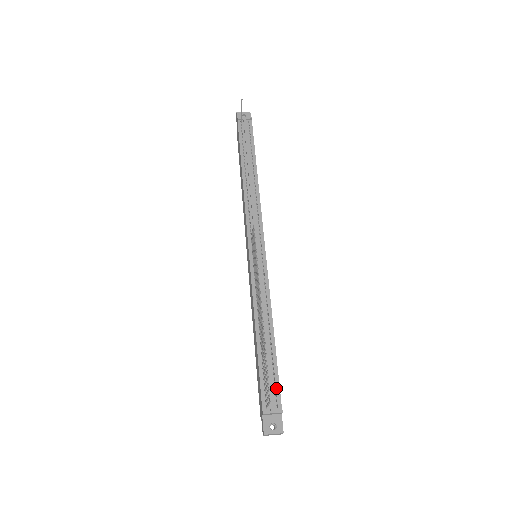
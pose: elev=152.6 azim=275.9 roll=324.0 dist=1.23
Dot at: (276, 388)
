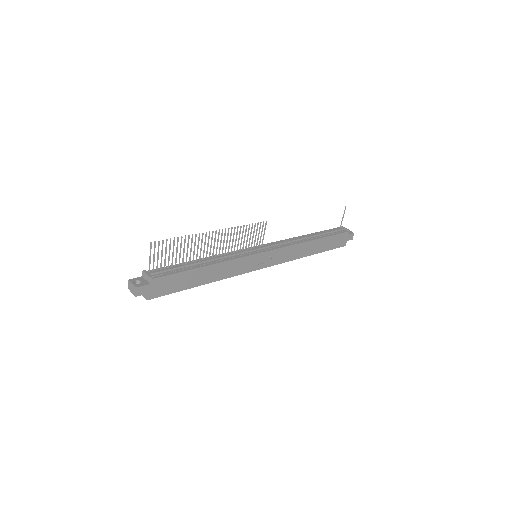
Dot at: (167, 274)
